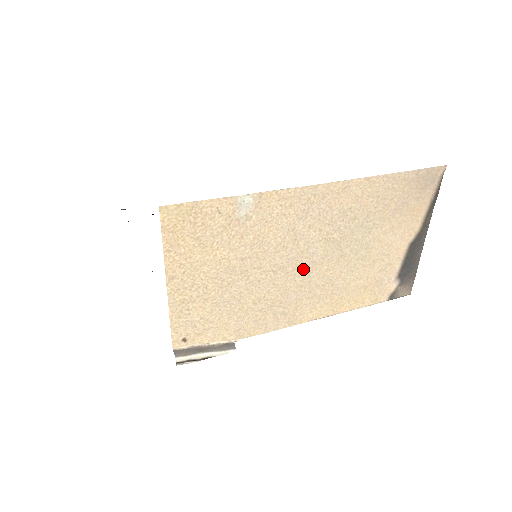
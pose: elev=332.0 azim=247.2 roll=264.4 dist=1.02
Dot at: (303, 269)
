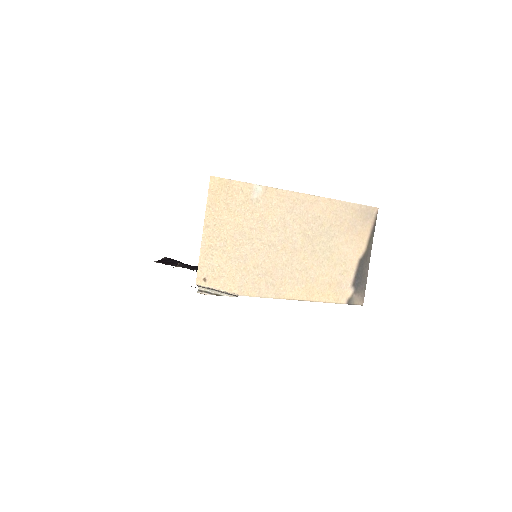
Dot at: (288, 252)
